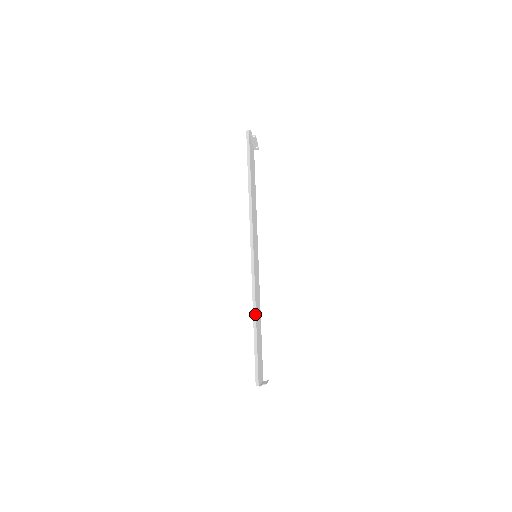
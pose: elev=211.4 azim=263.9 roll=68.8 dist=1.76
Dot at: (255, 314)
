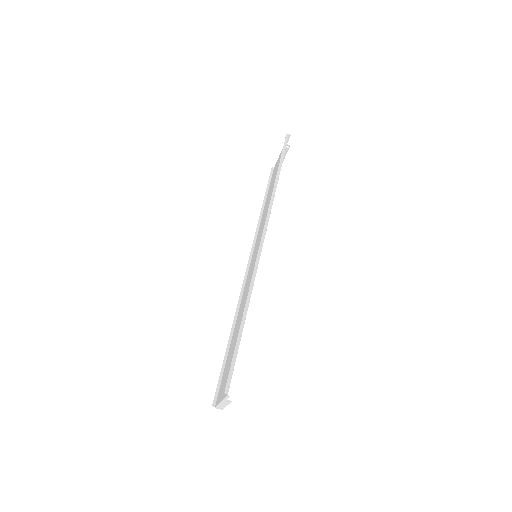
Dot at: (247, 307)
